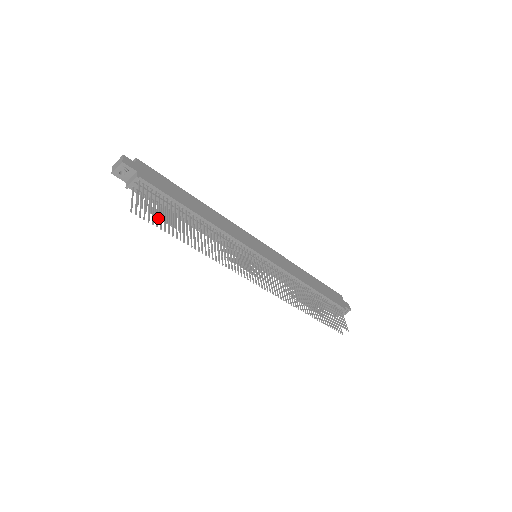
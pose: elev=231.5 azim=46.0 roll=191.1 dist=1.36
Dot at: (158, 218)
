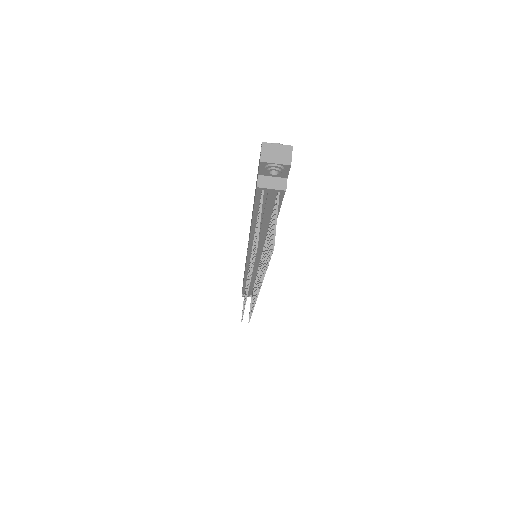
Dot at: (269, 258)
